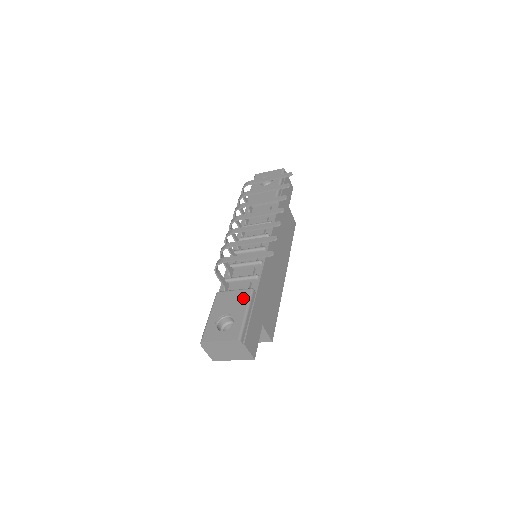
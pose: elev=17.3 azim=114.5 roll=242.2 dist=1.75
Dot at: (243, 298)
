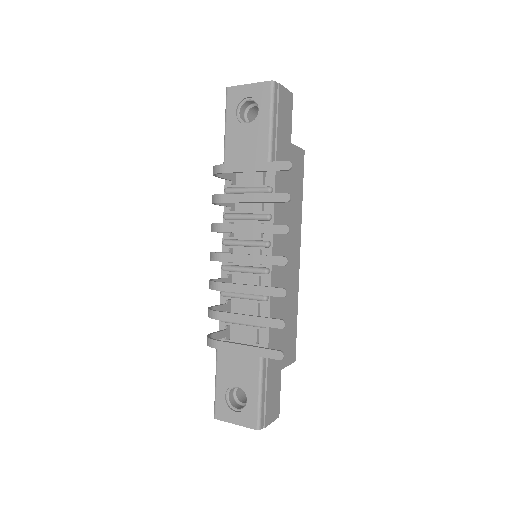
Dot at: (252, 366)
